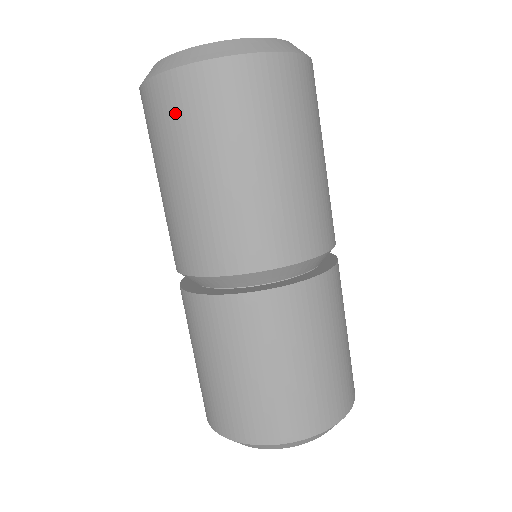
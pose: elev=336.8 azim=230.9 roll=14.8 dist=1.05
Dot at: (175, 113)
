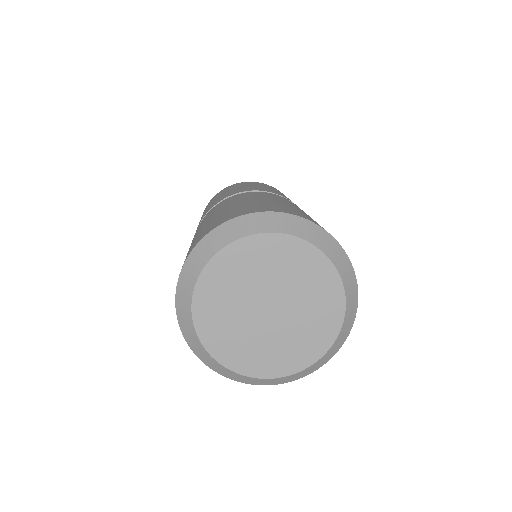
Dot at: occluded
